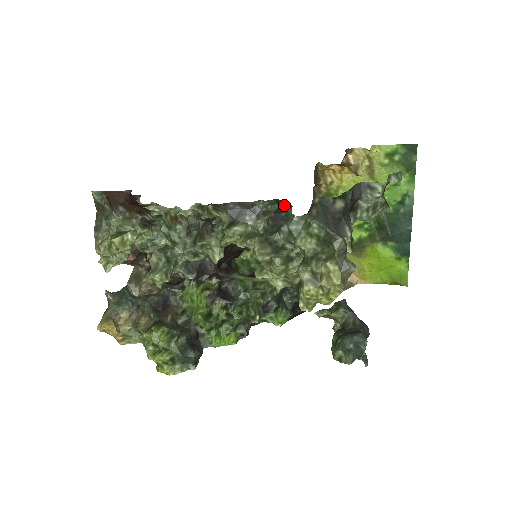
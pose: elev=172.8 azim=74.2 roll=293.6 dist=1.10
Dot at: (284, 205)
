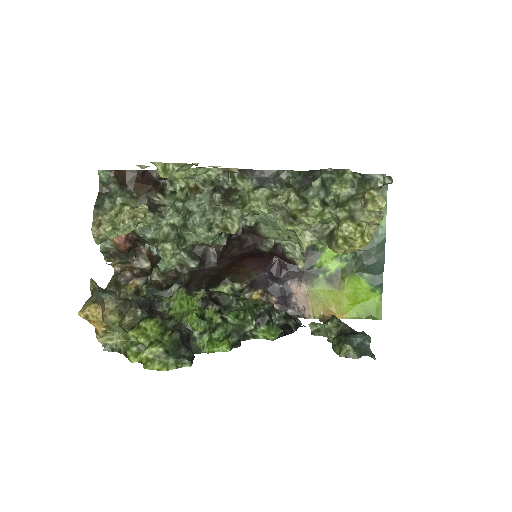
Dot at: (308, 173)
